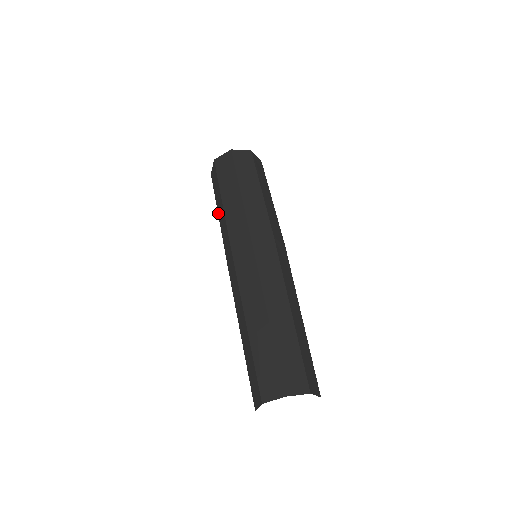
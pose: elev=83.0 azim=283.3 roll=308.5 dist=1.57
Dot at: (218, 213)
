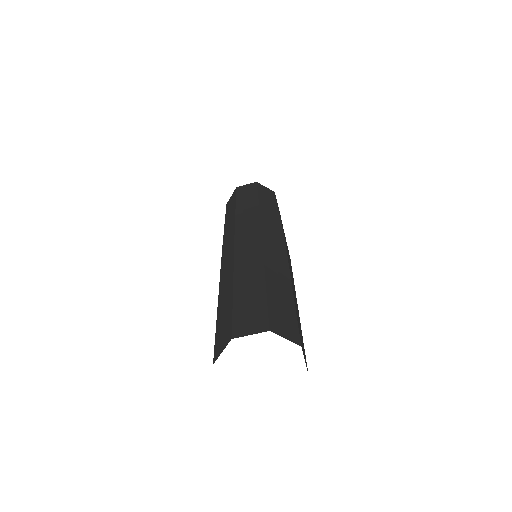
Dot at: (225, 223)
